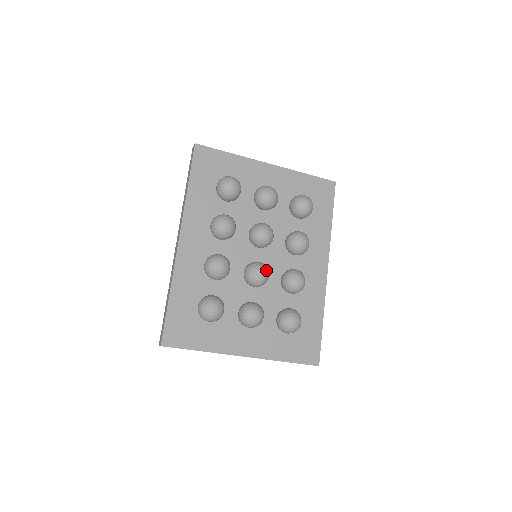
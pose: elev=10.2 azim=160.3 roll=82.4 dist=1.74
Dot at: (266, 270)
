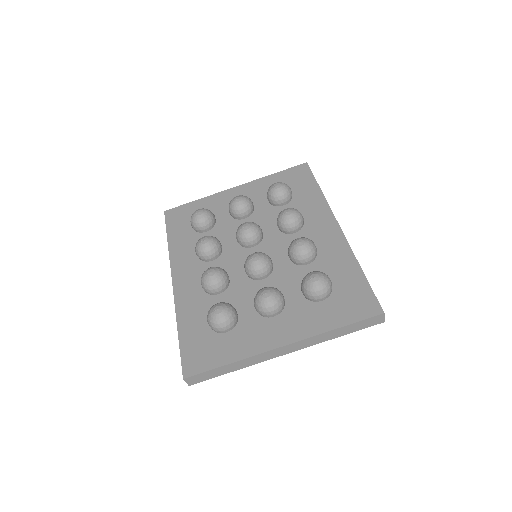
Dot at: (262, 254)
